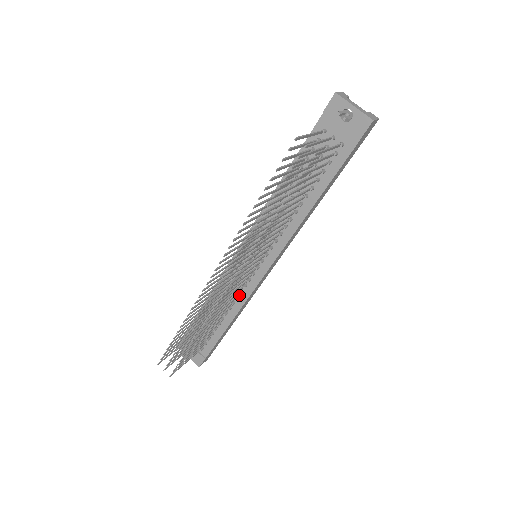
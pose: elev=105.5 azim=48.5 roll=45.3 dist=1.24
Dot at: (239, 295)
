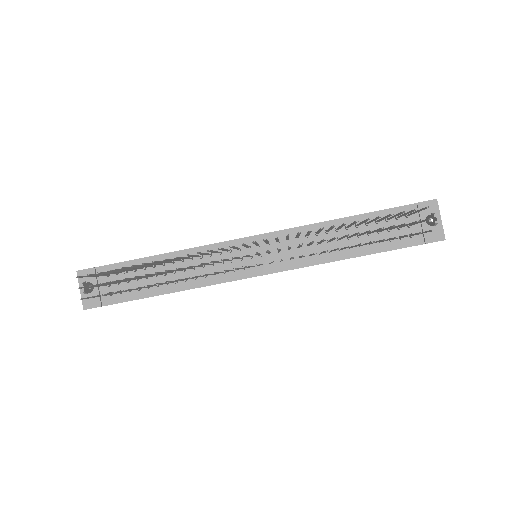
Dot at: occluded
